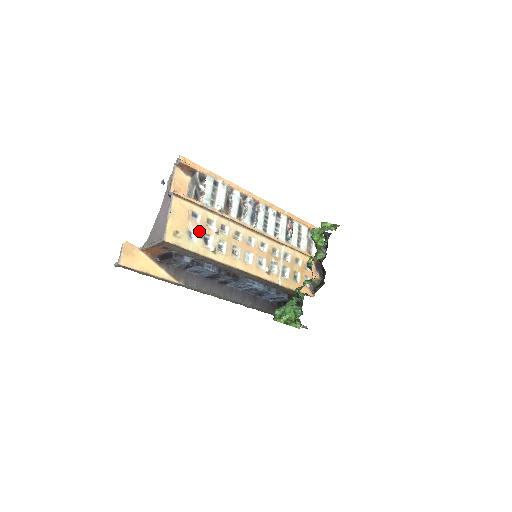
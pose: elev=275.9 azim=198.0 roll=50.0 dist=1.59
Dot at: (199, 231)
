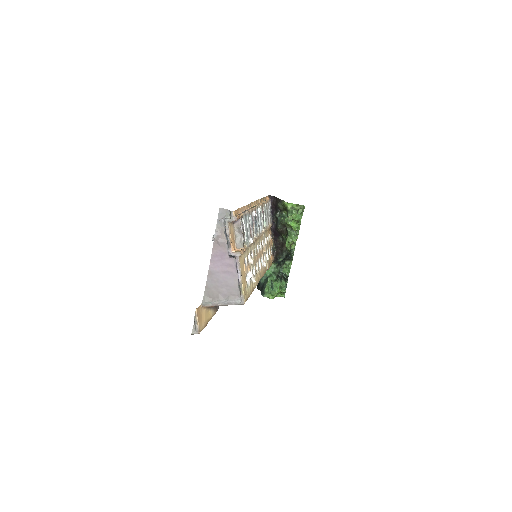
Dot at: (251, 274)
